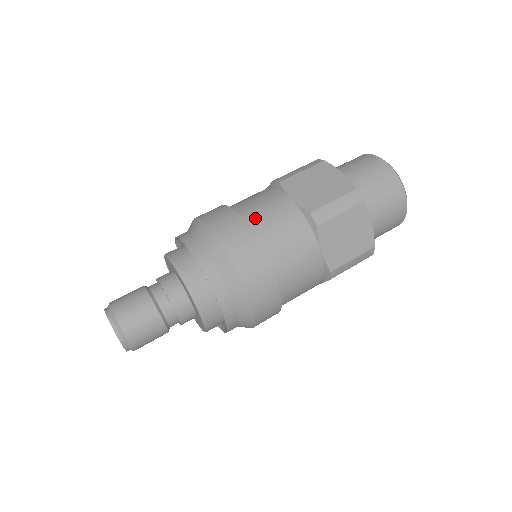
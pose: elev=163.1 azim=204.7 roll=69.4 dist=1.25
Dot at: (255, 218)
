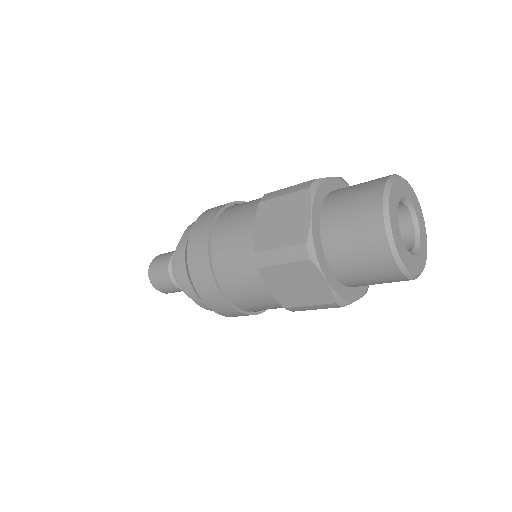
Dot at: (221, 237)
